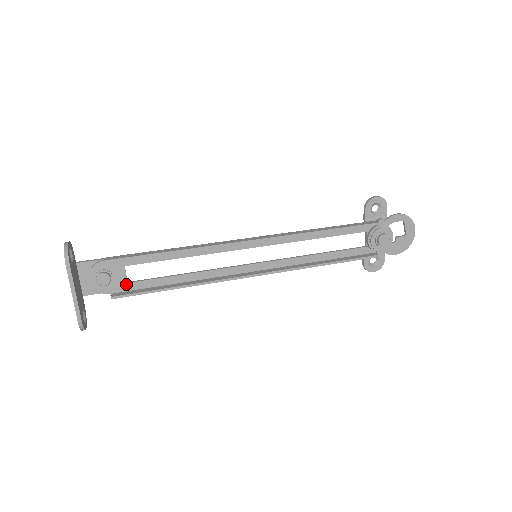
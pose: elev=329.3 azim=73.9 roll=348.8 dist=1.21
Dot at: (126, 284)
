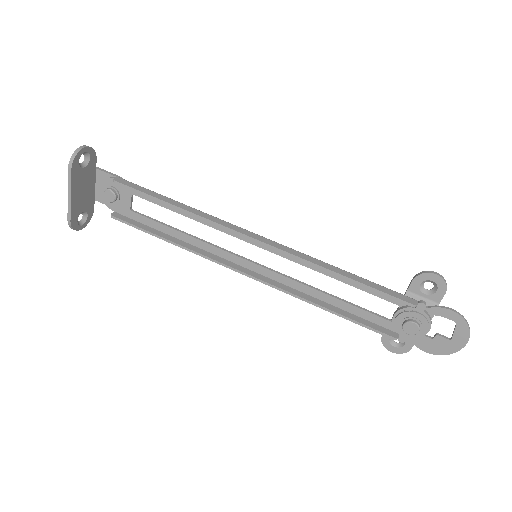
Dot at: (129, 211)
